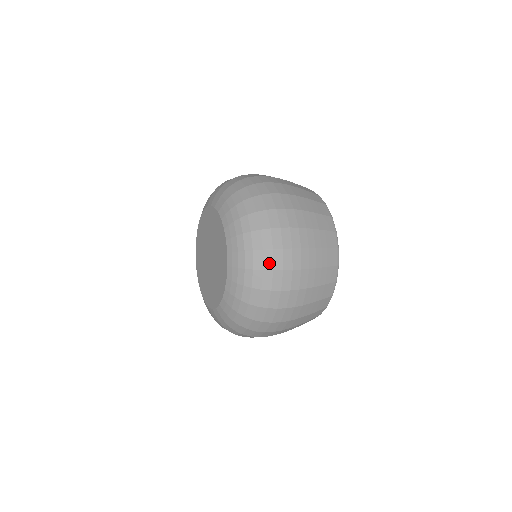
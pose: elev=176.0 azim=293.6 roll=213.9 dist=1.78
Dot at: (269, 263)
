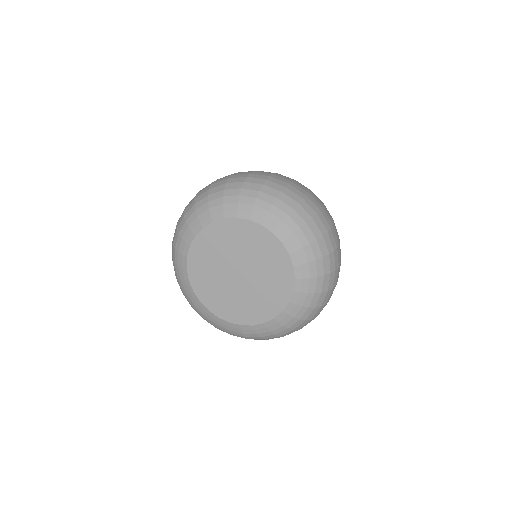
Dot at: (330, 245)
